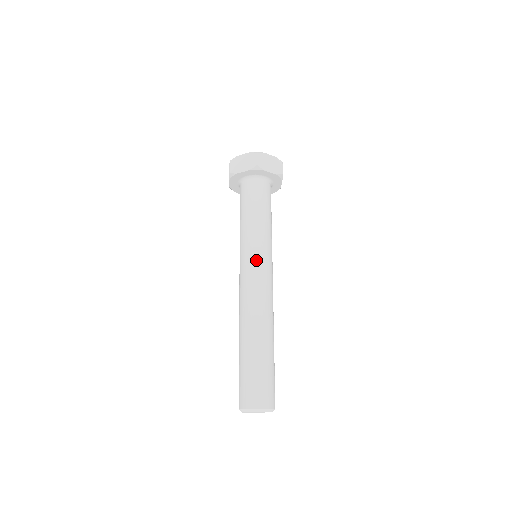
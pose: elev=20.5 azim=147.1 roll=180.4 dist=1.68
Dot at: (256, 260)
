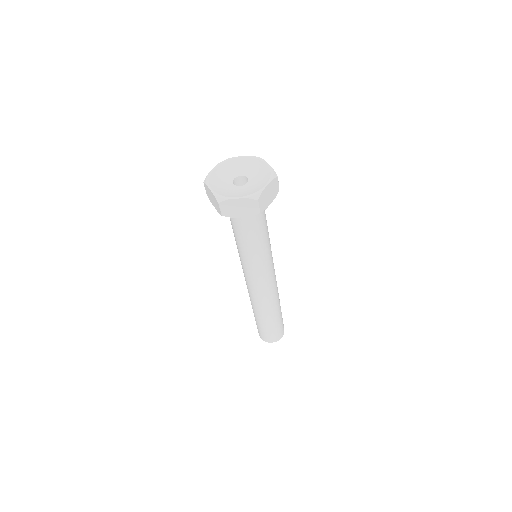
Dot at: (264, 273)
